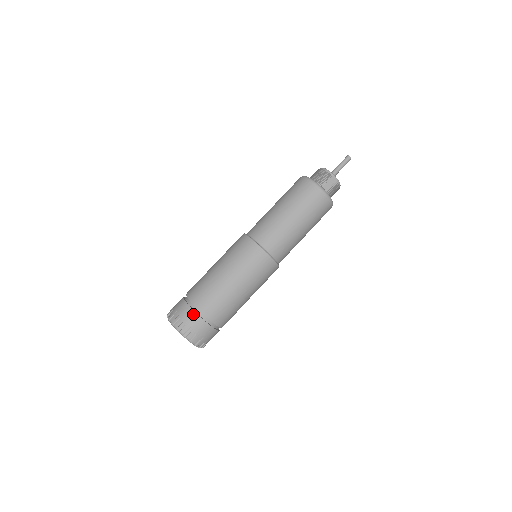
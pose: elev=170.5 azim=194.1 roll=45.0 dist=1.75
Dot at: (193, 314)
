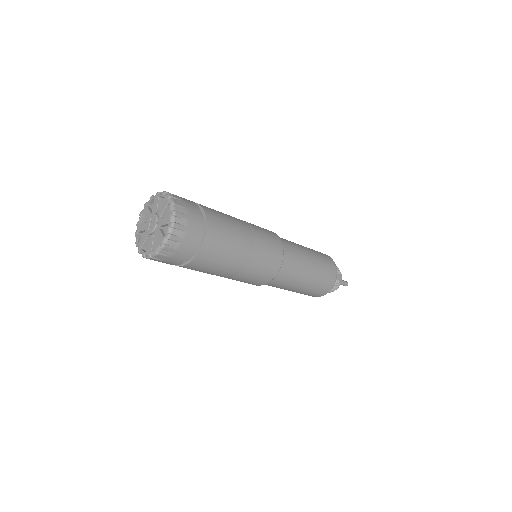
Dot at: (198, 211)
